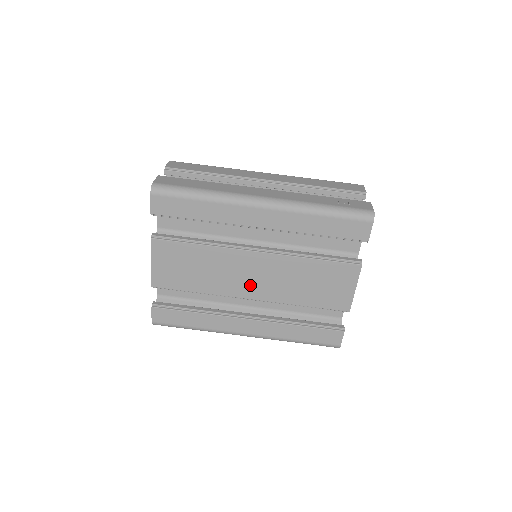
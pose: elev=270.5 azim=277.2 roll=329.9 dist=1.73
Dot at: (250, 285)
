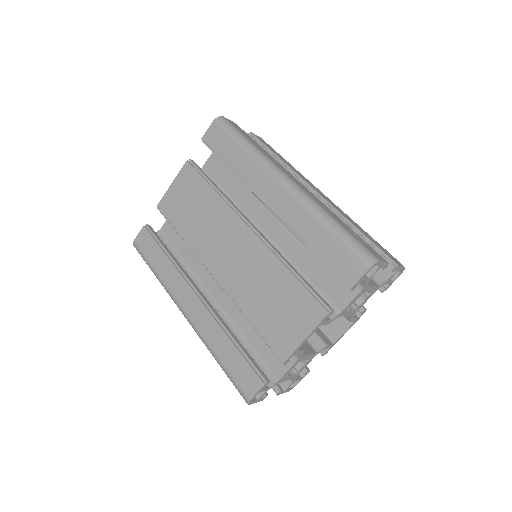
Dot at: (222, 260)
